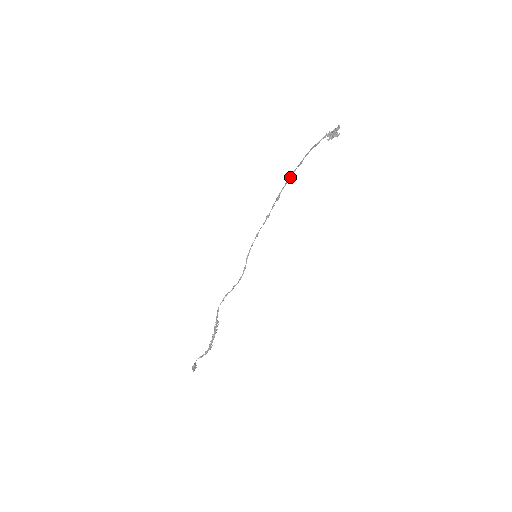
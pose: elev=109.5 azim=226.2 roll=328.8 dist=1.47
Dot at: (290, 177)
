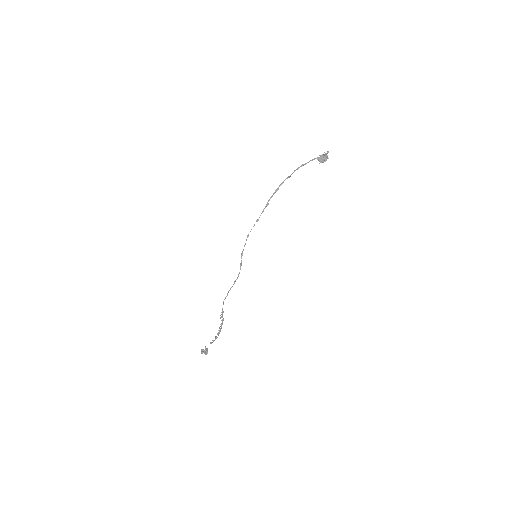
Dot at: (278, 188)
